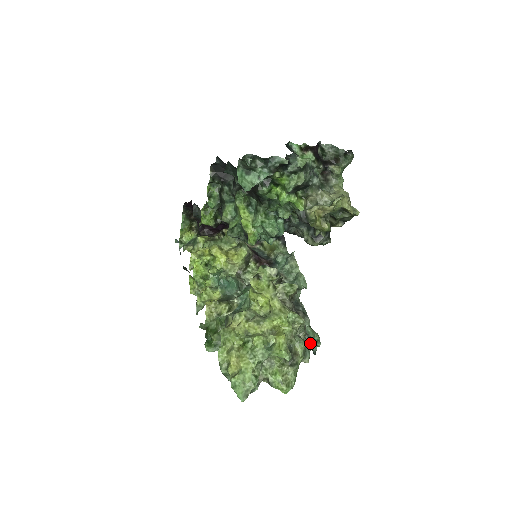
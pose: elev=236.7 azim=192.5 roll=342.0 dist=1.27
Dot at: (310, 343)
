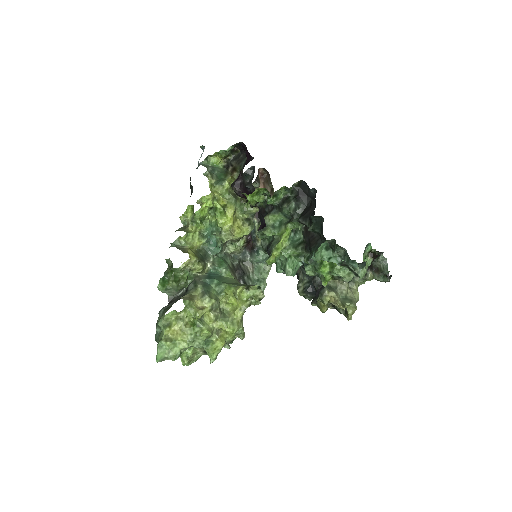
Dot at: occluded
